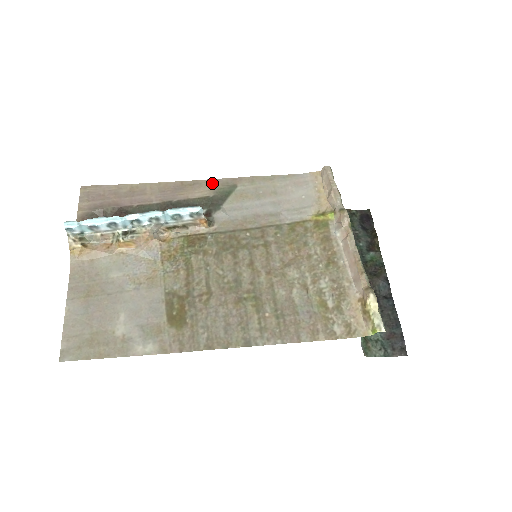
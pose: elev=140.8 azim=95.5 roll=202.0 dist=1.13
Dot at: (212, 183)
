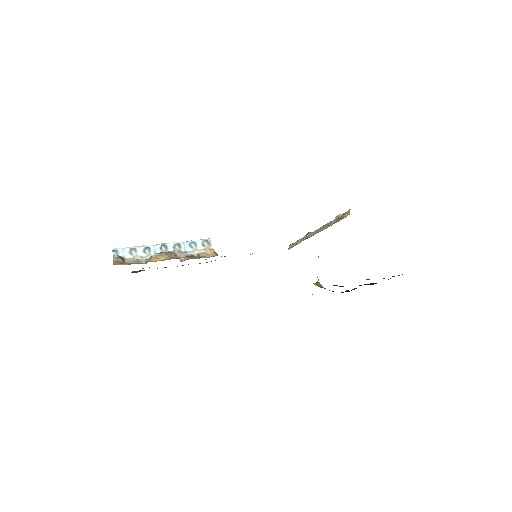
Dot at: occluded
